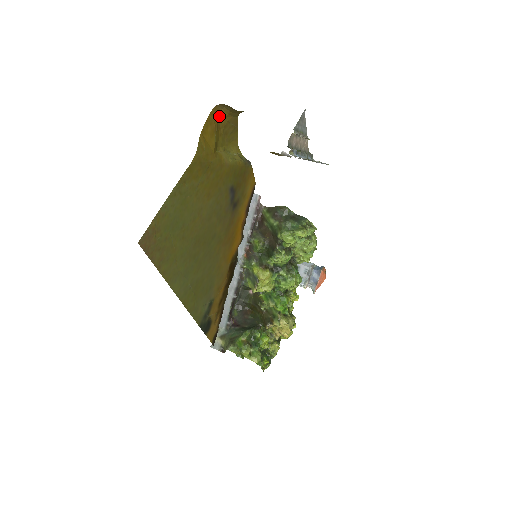
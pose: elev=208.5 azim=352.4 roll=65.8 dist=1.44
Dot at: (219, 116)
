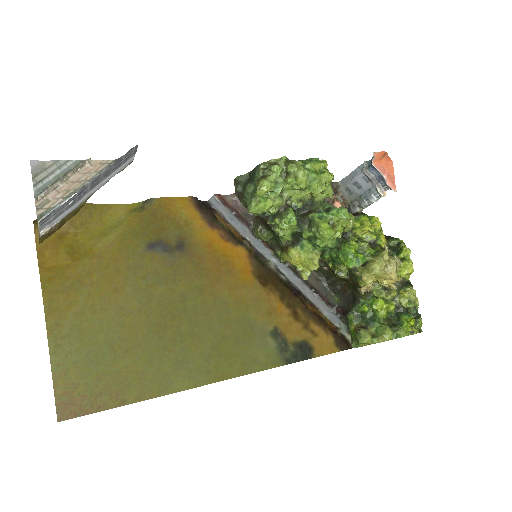
Dot at: occluded
